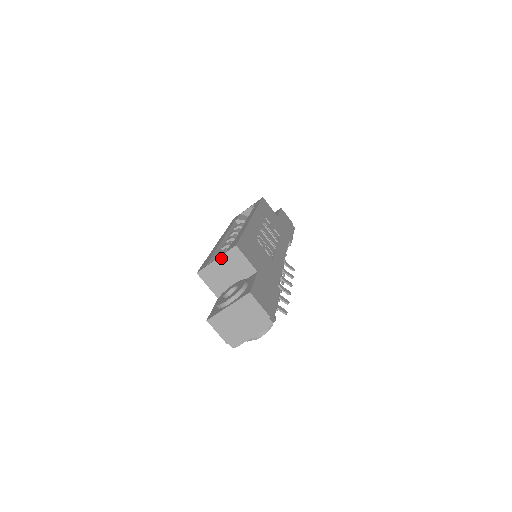
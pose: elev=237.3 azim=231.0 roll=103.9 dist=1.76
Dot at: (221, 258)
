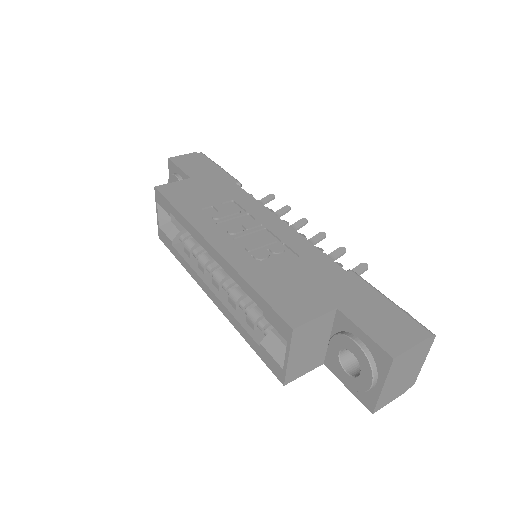
Dot at: (291, 352)
